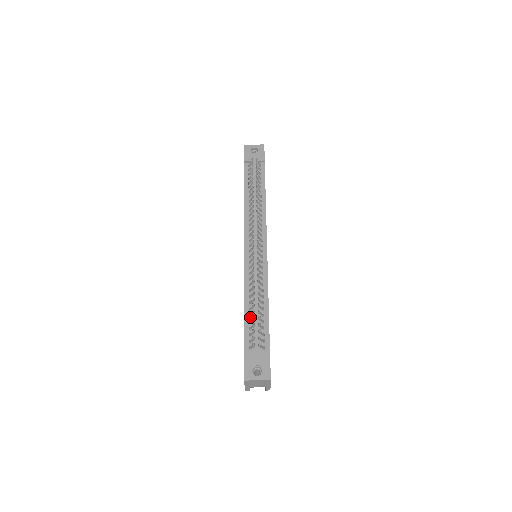
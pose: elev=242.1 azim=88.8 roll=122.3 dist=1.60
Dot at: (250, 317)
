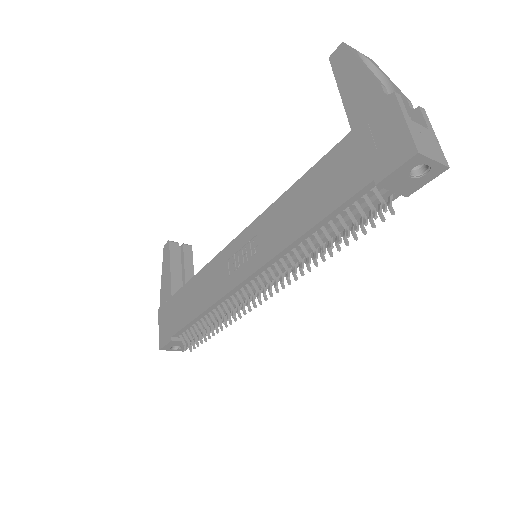
Dot at: (197, 321)
